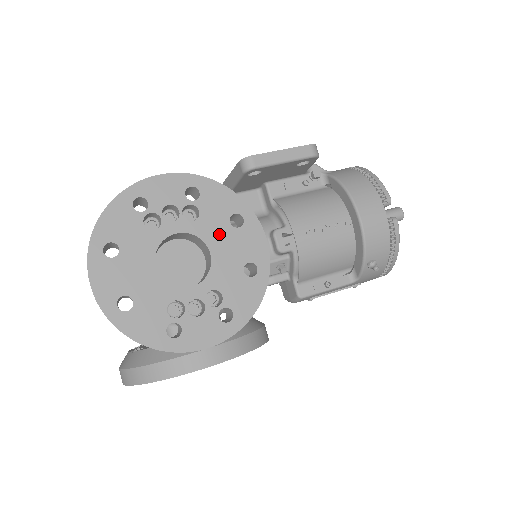
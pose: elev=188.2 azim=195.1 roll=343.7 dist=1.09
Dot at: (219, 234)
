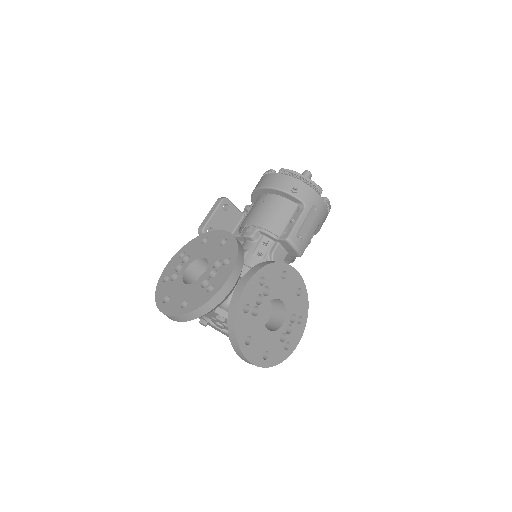
Dot at: (202, 251)
